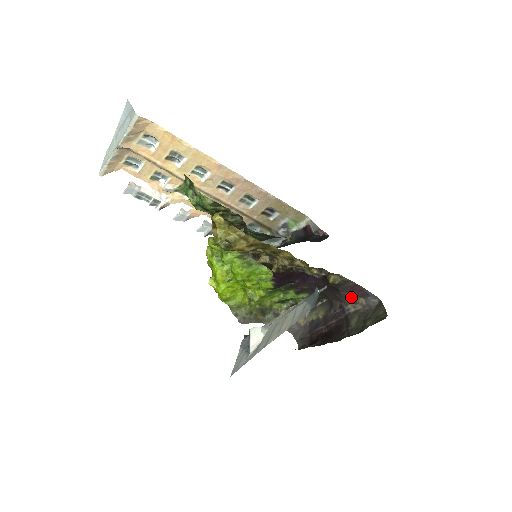
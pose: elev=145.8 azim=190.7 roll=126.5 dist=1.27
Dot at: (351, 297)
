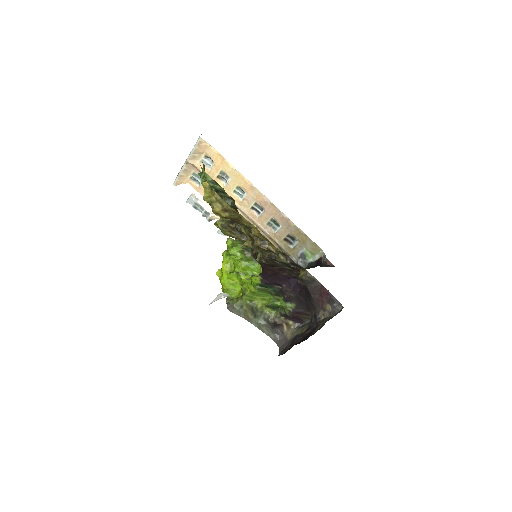
Dot at: (320, 302)
